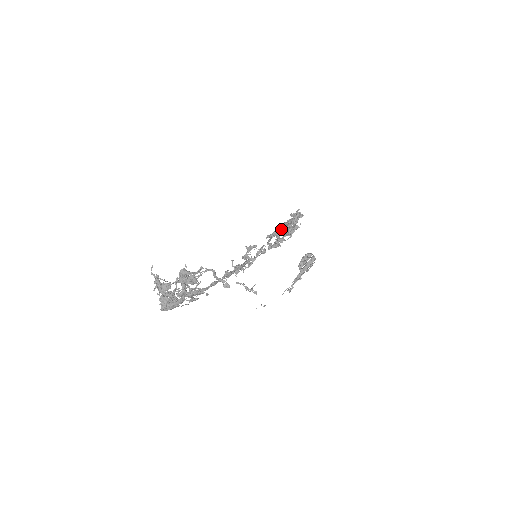
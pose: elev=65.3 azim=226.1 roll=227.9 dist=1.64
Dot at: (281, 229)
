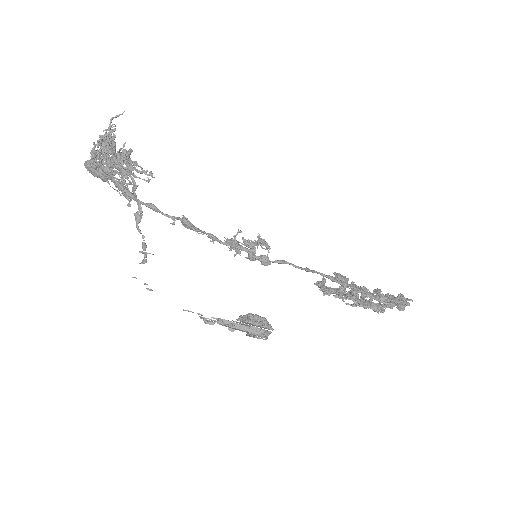
Dot at: (351, 284)
